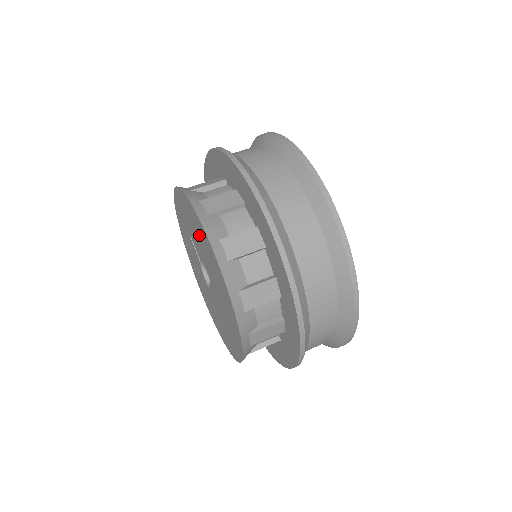
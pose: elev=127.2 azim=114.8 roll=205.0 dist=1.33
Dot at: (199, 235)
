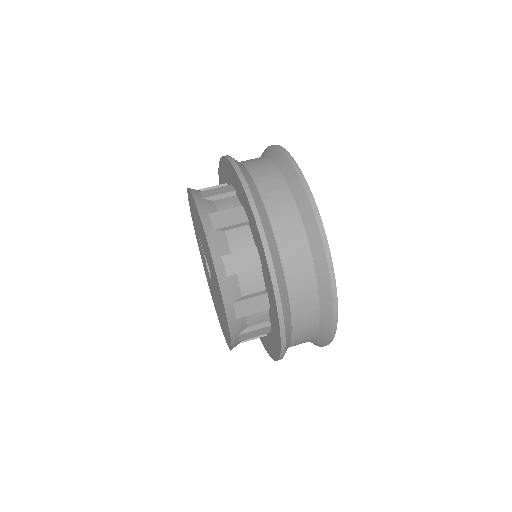
Dot at: (198, 221)
